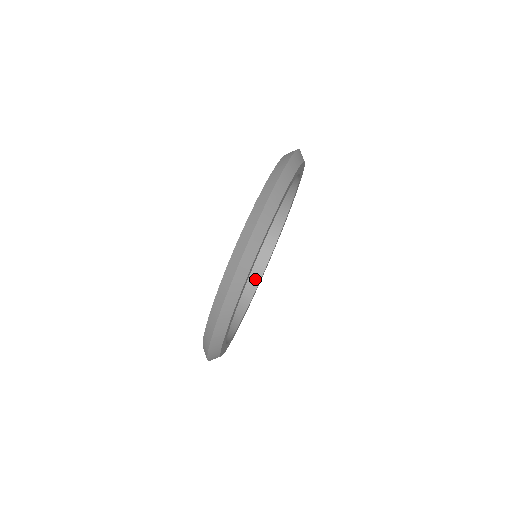
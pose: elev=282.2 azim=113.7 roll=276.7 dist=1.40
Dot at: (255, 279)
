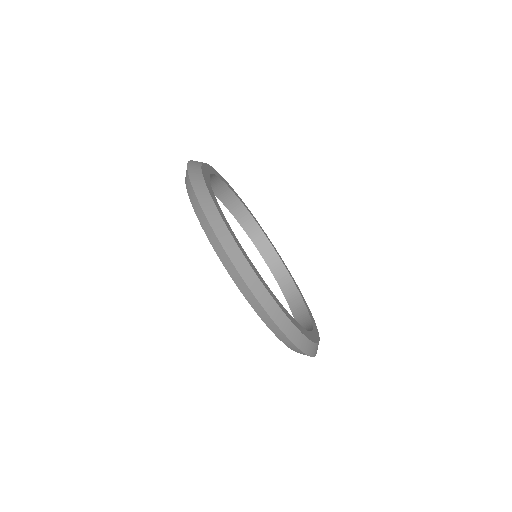
Dot at: (251, 223)
